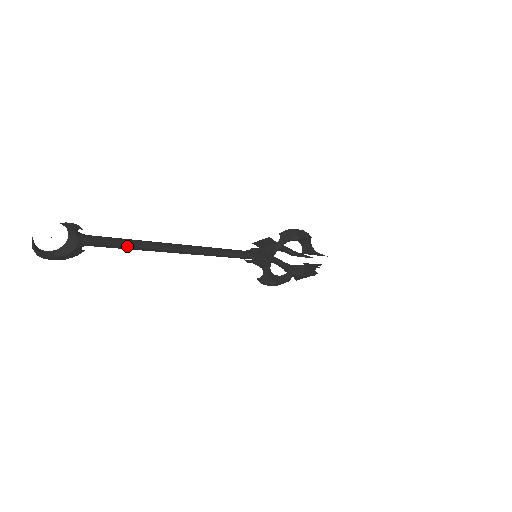
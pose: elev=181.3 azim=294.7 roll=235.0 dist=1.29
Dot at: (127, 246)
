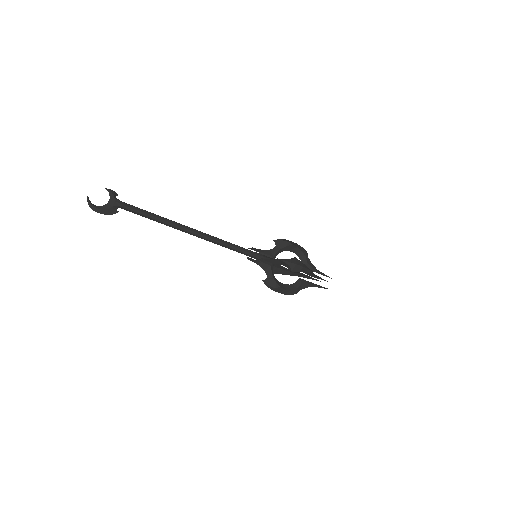
Dot at: (147, 214)
